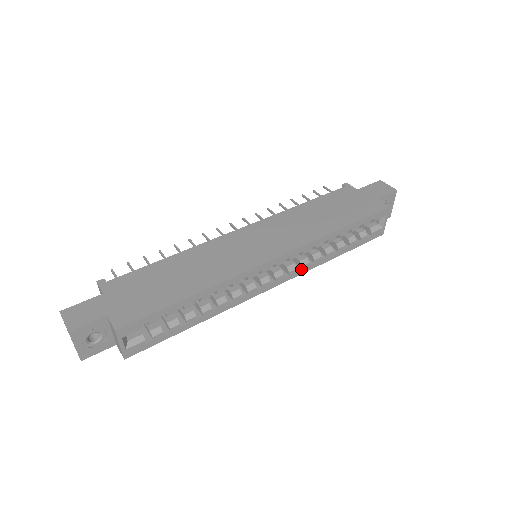
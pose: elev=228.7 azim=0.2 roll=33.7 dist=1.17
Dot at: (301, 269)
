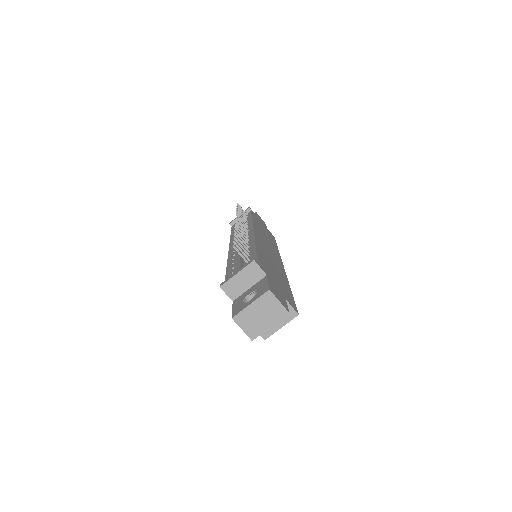
Dot at: occluded
